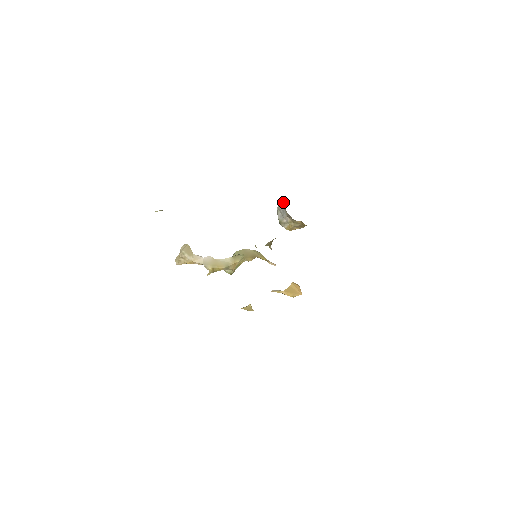
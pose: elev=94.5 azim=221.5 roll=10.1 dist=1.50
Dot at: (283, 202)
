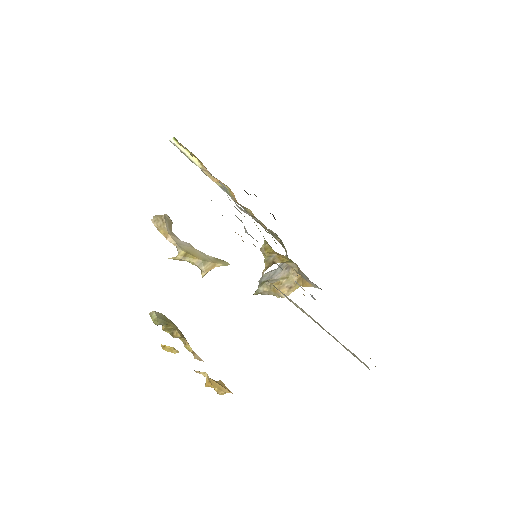
Dot at: (280, 264)
